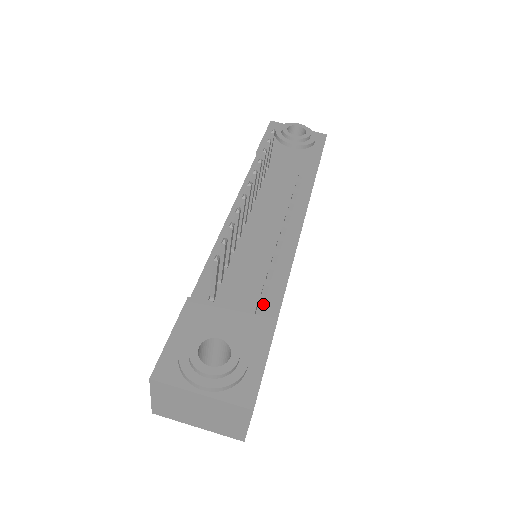
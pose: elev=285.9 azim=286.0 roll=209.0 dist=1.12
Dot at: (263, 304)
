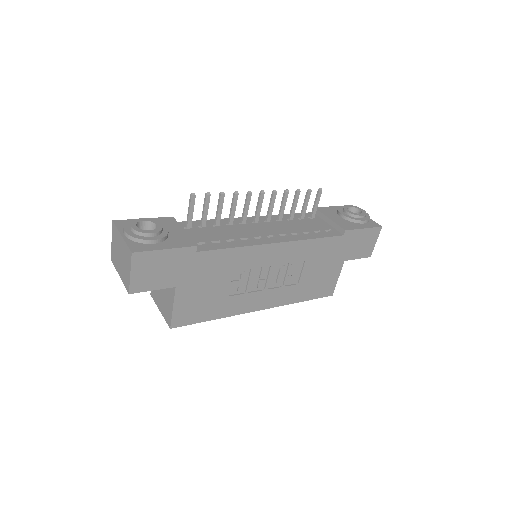
Dot at: (207, 244)
